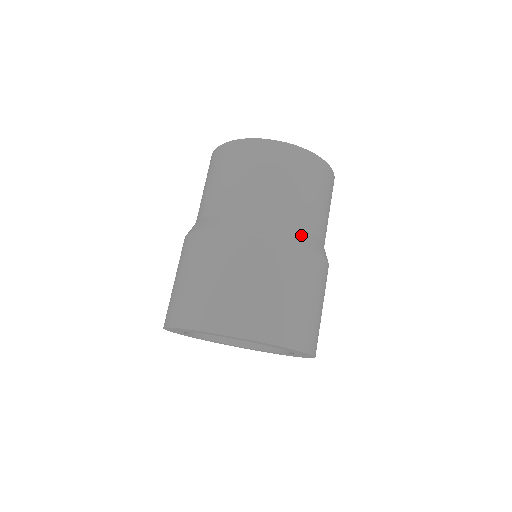
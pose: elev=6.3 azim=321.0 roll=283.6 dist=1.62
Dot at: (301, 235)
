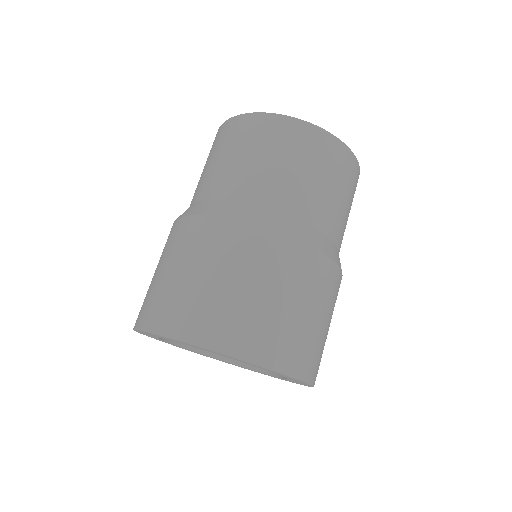
Dot at: (316, 236)
